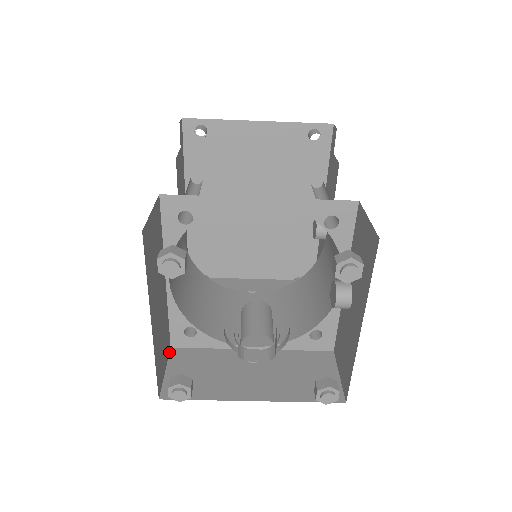
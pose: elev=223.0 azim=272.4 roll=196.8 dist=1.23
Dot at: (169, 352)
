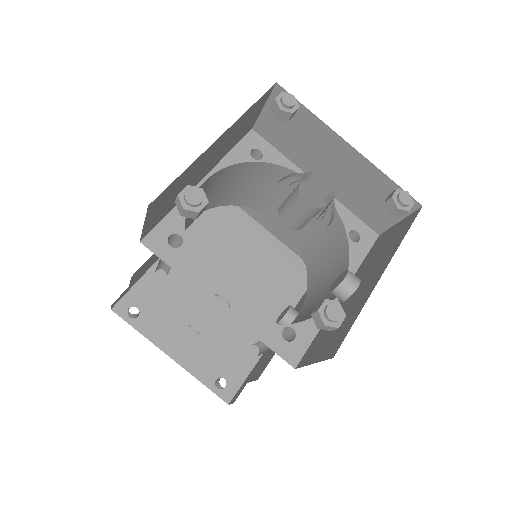
Dot at: (140, 238)
